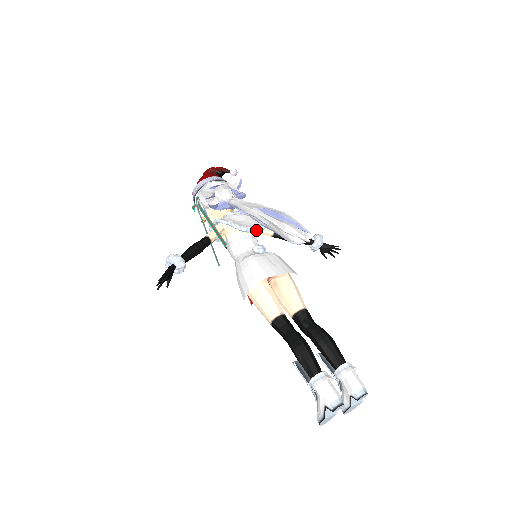
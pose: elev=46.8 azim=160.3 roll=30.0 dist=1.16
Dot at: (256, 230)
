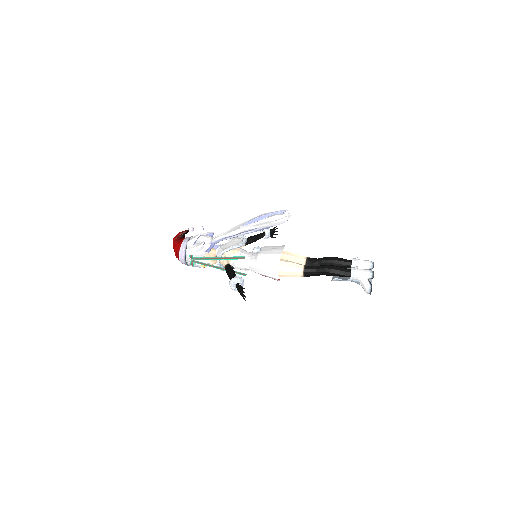
Dot at: (245, 242)
